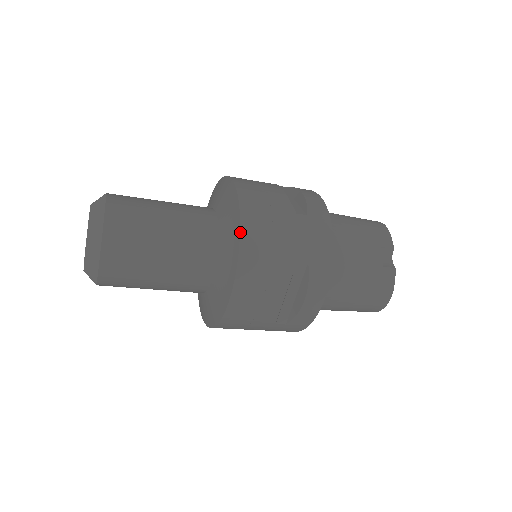
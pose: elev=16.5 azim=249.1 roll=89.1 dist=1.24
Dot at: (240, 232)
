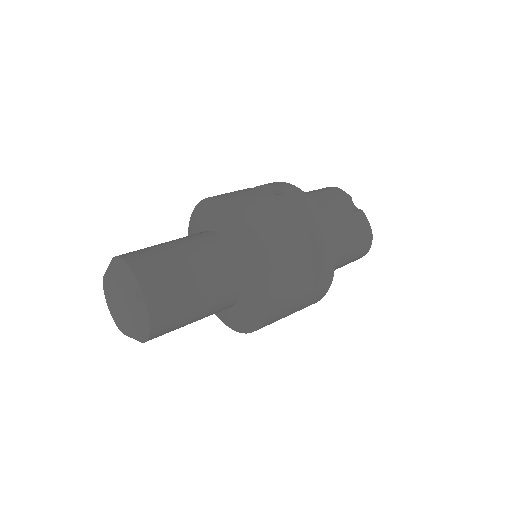
Dot at: (248, 225)
